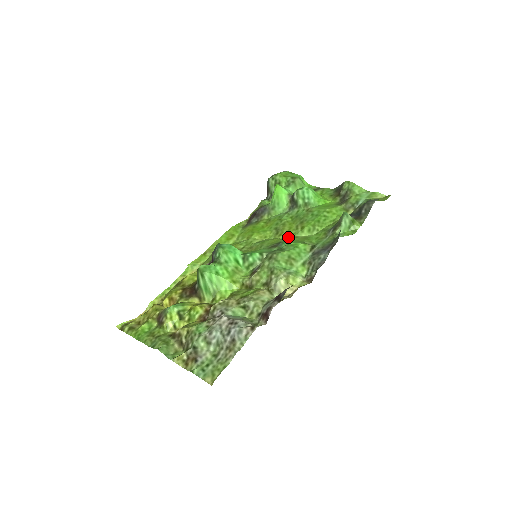
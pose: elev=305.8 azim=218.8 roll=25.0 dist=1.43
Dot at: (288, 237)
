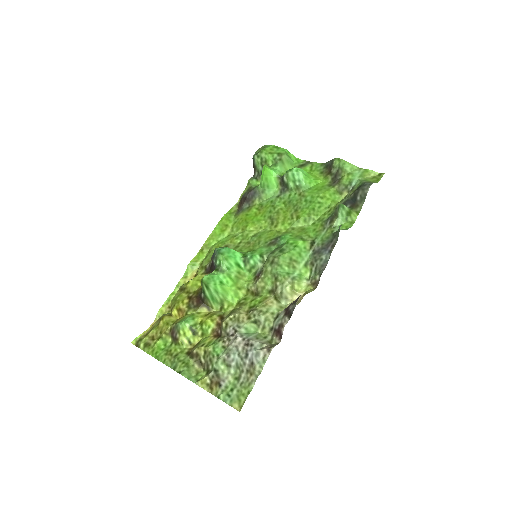
Dot at: (284, 228)
